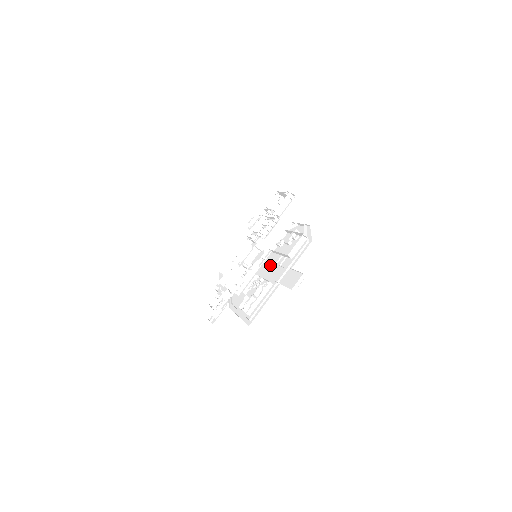
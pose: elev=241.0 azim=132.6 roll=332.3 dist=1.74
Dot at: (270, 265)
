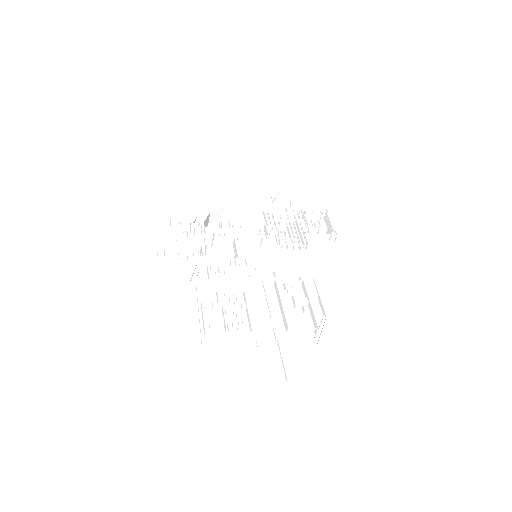
Dot at: (262, 298)
